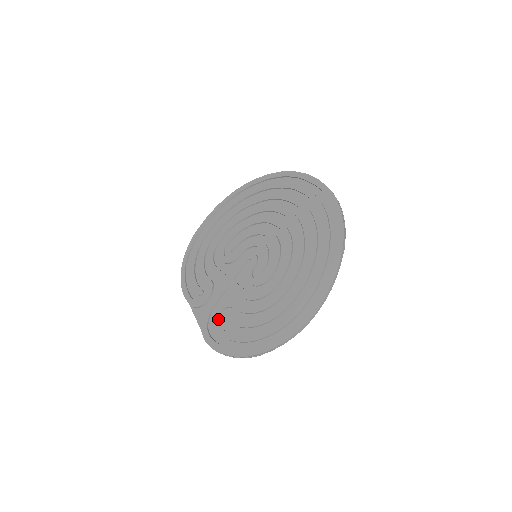
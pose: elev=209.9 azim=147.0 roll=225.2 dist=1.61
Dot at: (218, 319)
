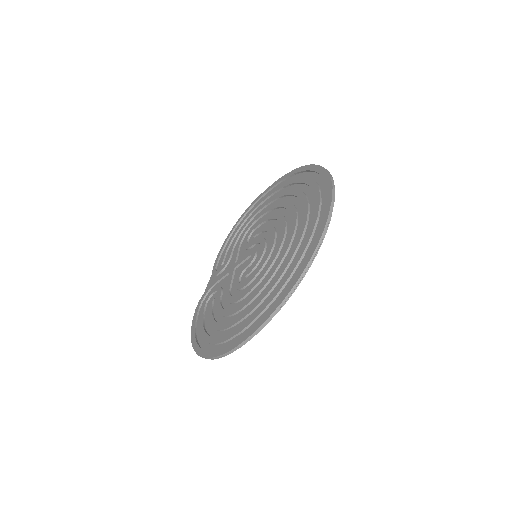
Dot at: (209, 297)
